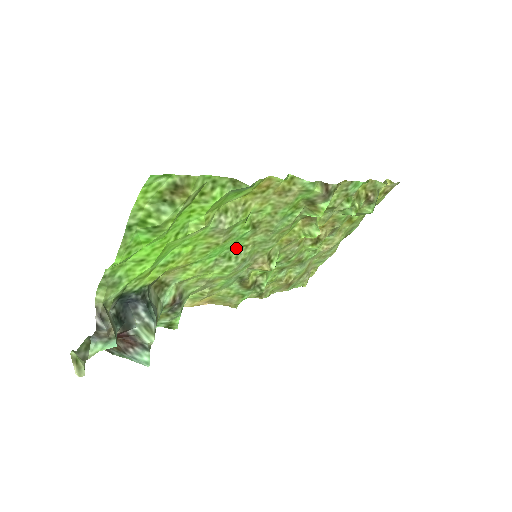
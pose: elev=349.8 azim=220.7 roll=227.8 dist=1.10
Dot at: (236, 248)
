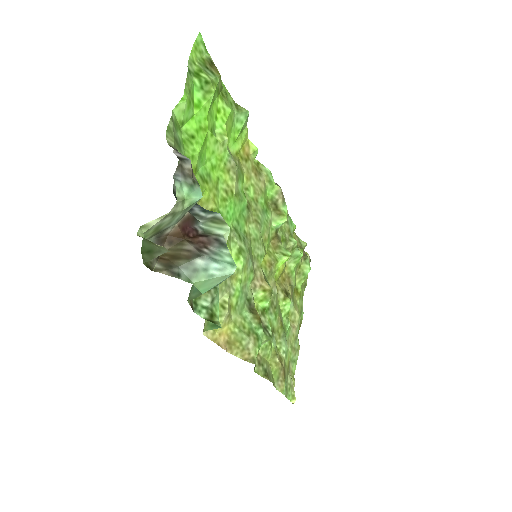
Dot at: (240, 229)
